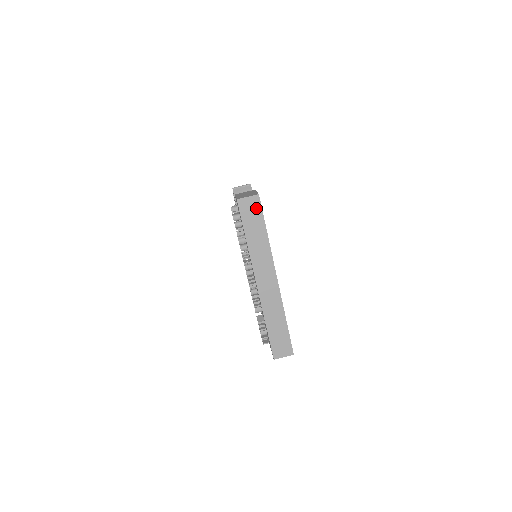
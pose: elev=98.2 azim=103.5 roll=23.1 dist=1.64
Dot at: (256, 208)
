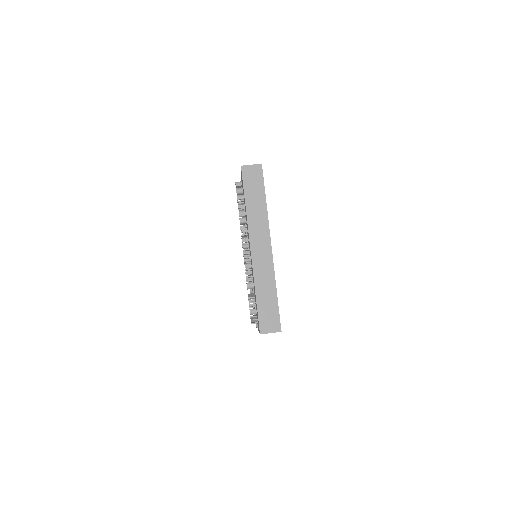
Dot at: (258, 176)
